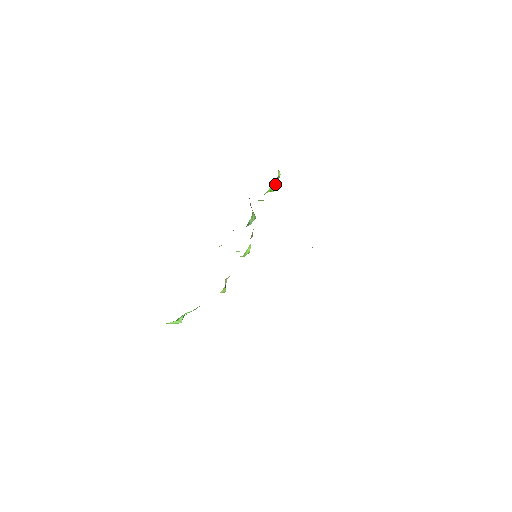
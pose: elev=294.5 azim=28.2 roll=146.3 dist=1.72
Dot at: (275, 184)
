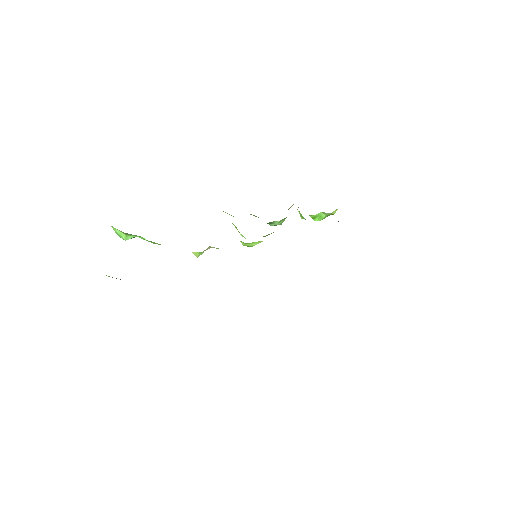
Dot at: (323, 216)
